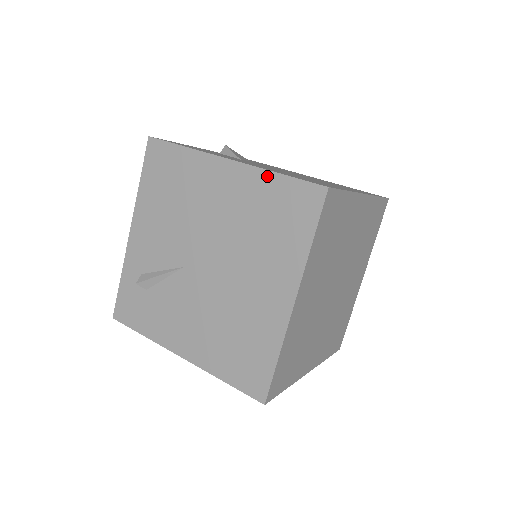
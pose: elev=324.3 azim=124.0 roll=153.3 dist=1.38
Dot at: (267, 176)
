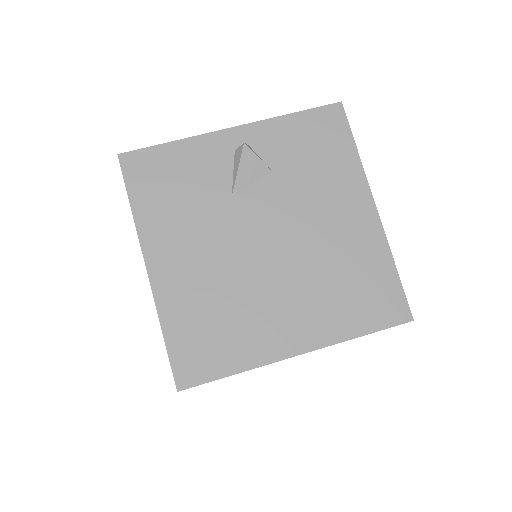
Dot at: (160, 321)
